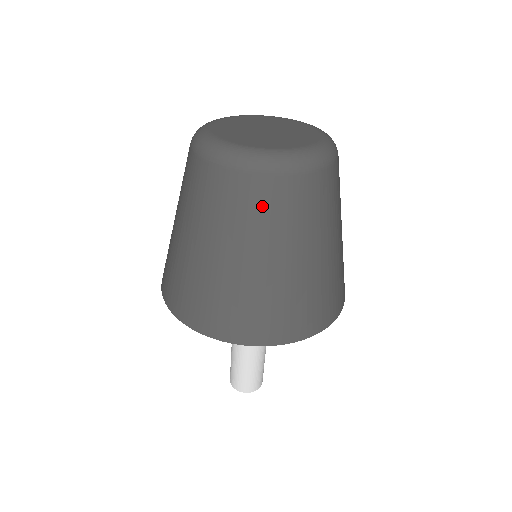
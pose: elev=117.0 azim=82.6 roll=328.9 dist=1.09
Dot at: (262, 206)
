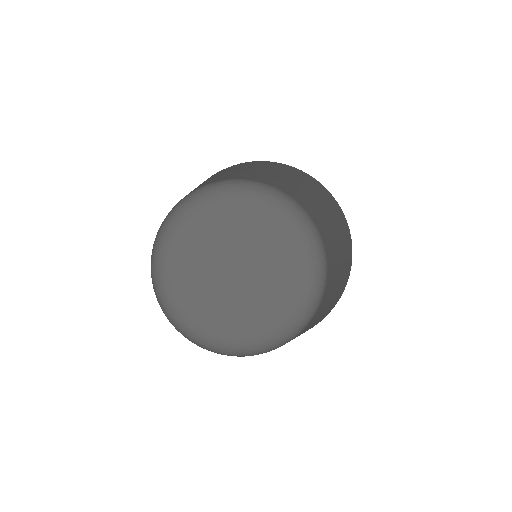
Dot at: occluded
